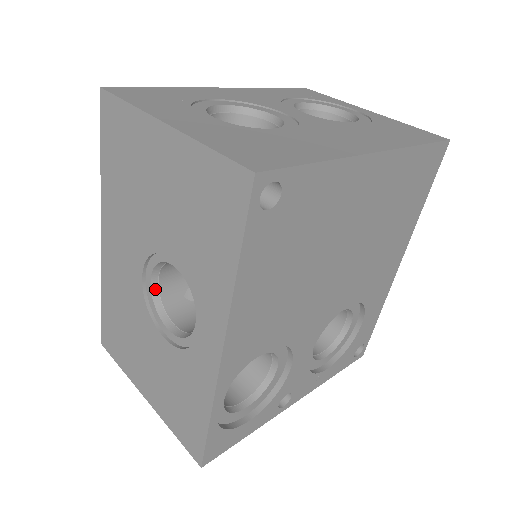
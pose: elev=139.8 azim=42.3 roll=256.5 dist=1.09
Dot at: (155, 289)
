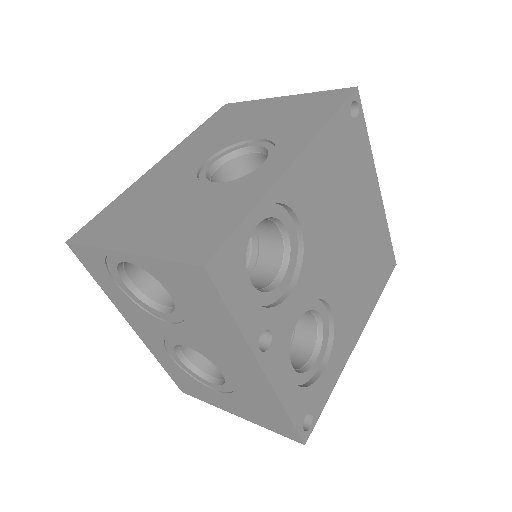
Dot at: (210, 172)
